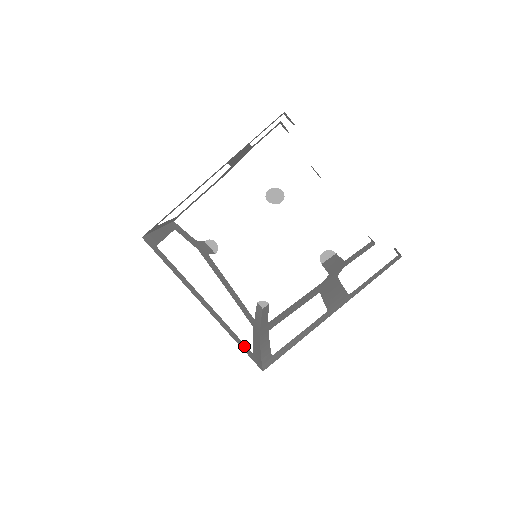
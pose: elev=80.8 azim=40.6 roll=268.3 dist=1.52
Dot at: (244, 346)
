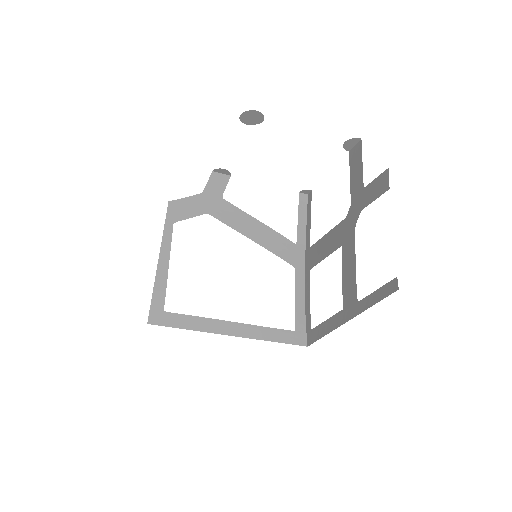
Dot at: (283, 334)
